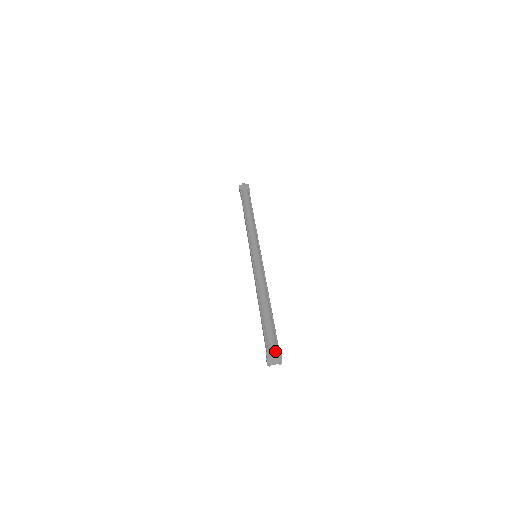
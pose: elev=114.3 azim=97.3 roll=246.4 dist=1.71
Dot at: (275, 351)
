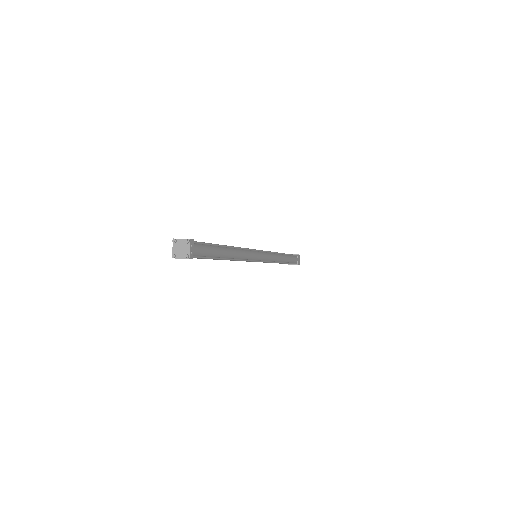
Dot at: occluded
